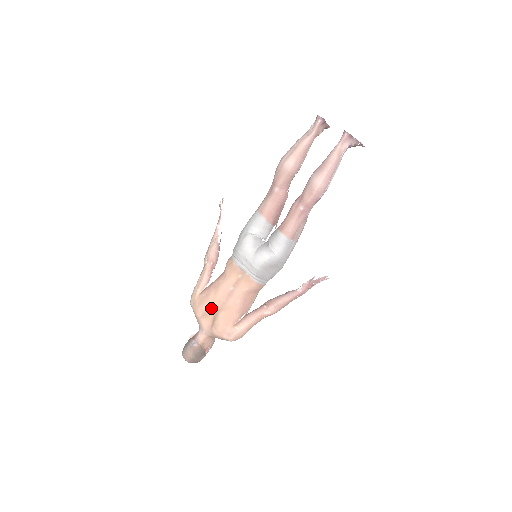
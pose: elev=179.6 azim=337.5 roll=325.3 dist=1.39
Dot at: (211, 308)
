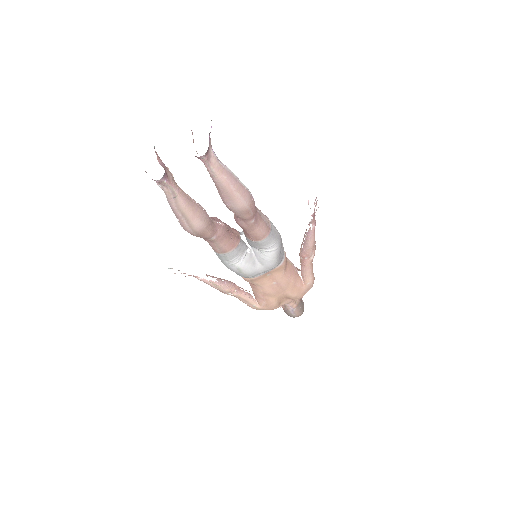
Dot at: (279, 300)
